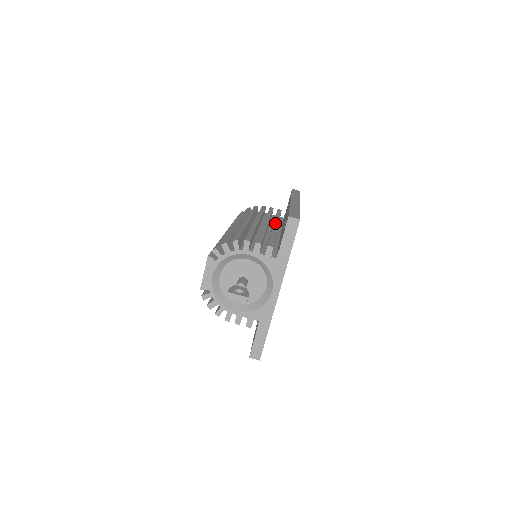
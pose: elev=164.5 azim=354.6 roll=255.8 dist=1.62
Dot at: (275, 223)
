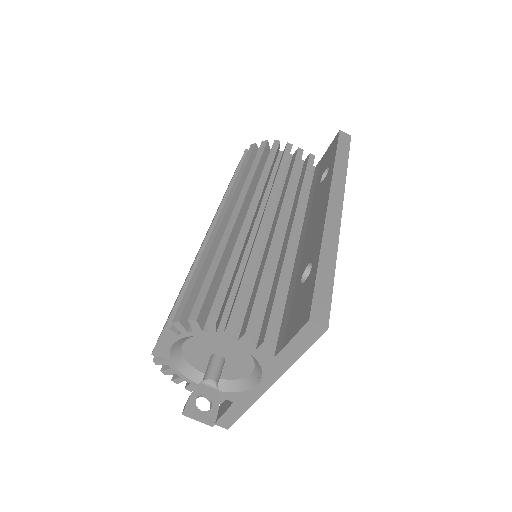
Dot at: (295, 222)
